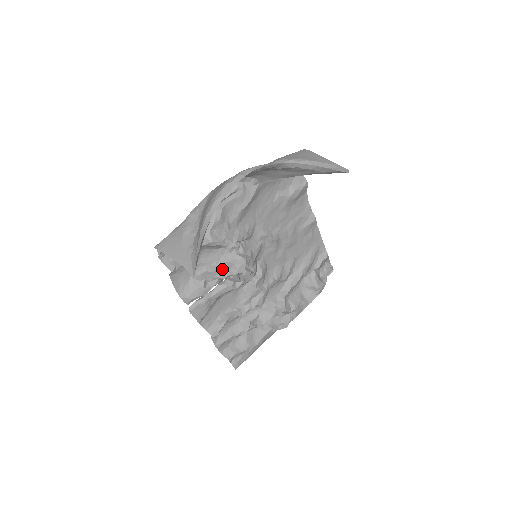
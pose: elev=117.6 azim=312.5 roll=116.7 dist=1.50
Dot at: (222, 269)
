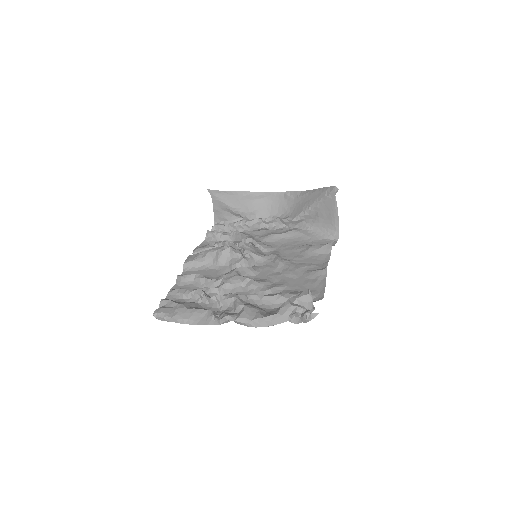
Dot at: occluded
